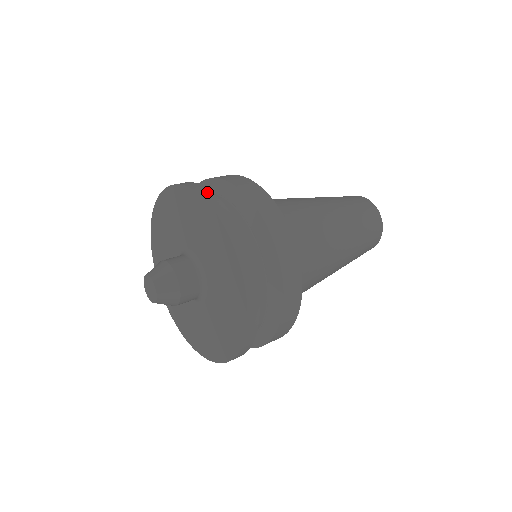
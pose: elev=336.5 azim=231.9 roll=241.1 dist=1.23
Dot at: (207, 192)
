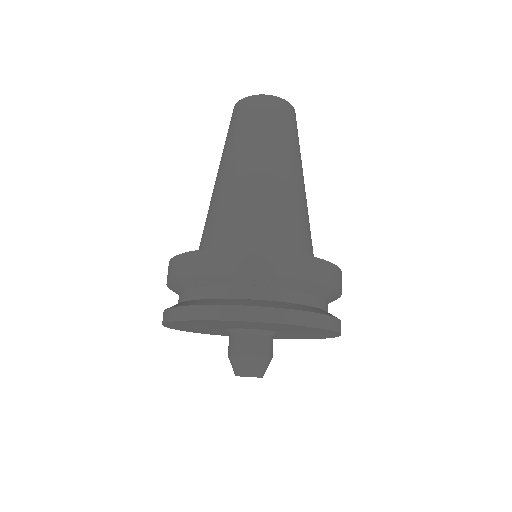
Dot at: (201, 311)
